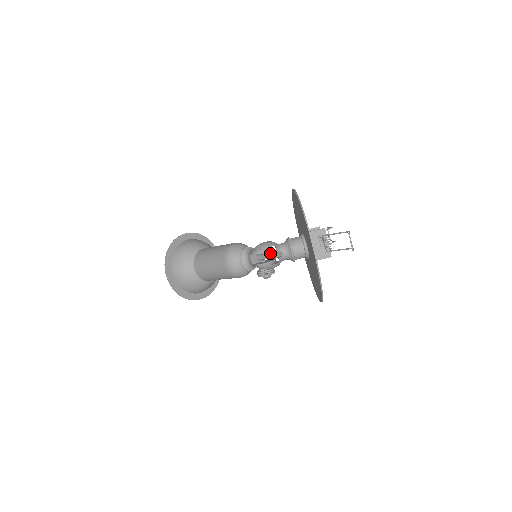
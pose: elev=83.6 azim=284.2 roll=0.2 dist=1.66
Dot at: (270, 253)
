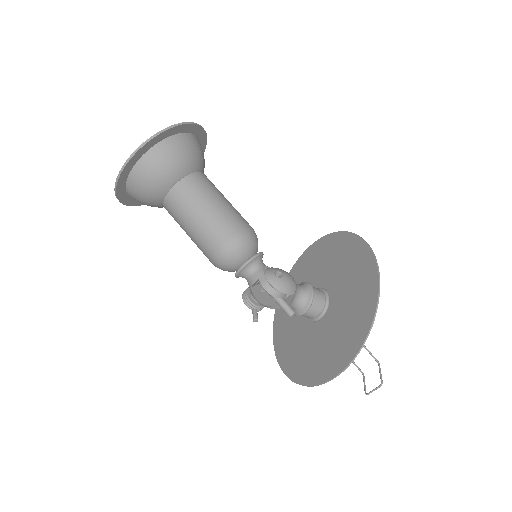
Dot at: (282, 299)
